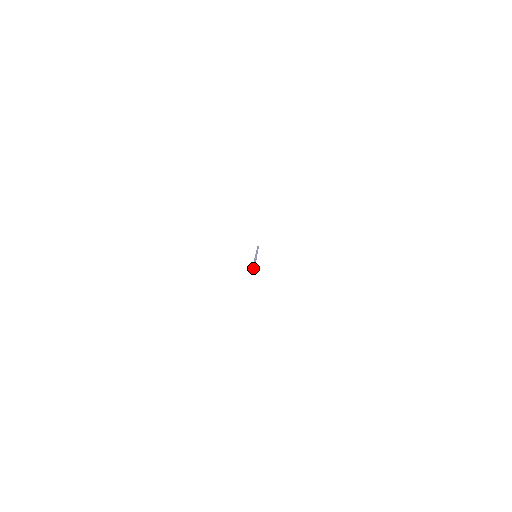
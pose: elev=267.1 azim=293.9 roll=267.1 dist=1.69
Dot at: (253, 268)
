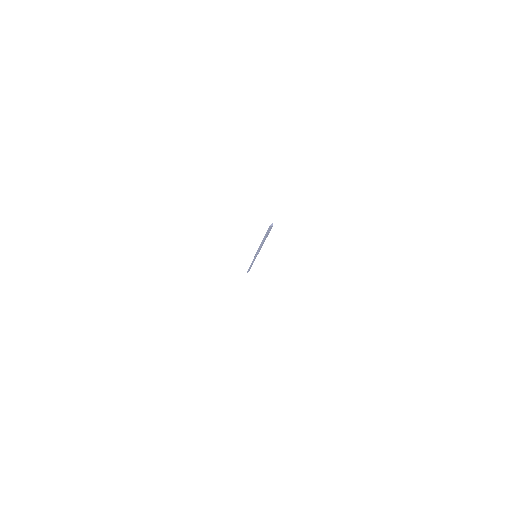
Dot at: (266, 233)
